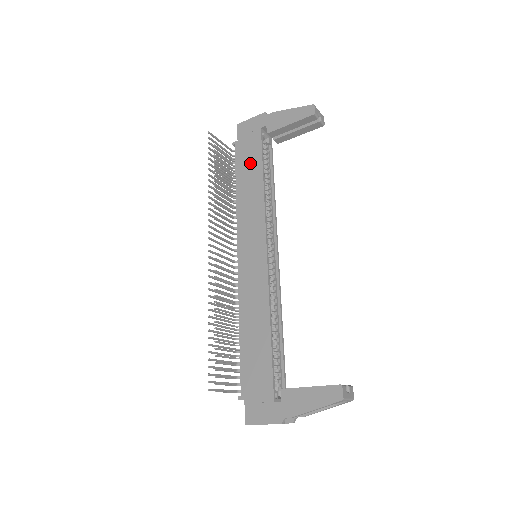
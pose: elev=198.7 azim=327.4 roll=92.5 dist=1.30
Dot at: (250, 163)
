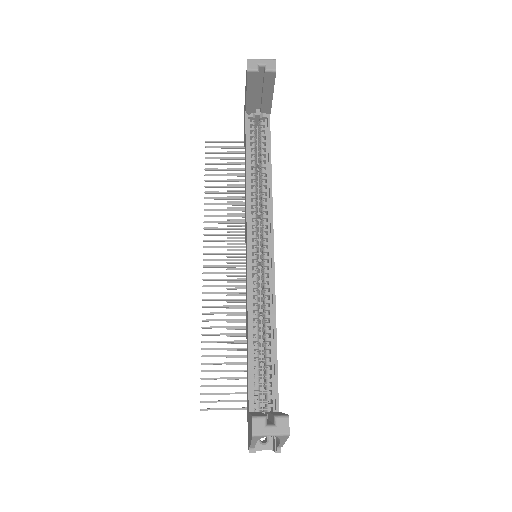
Dot at: occluded
